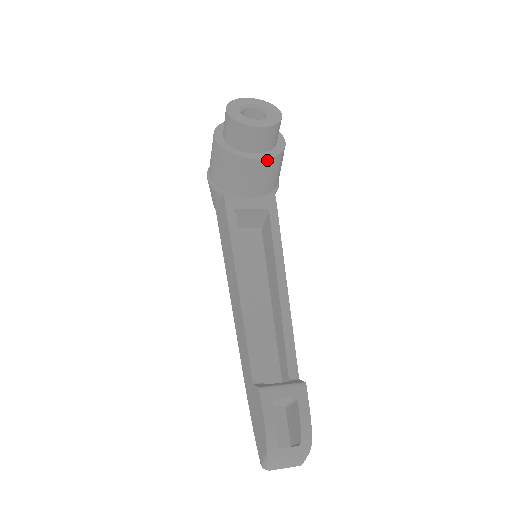
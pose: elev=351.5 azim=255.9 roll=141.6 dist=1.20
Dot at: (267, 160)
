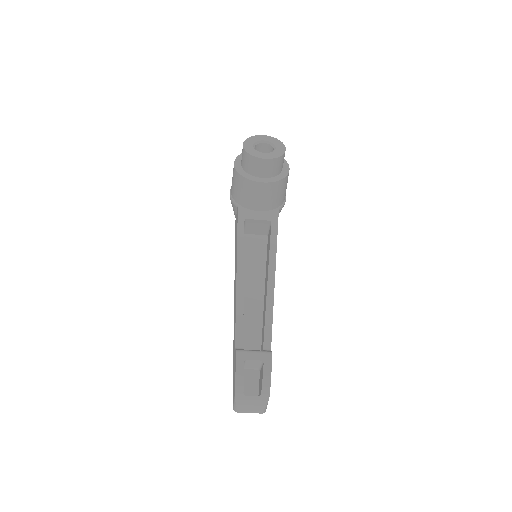
Dot at: (270, 184)
